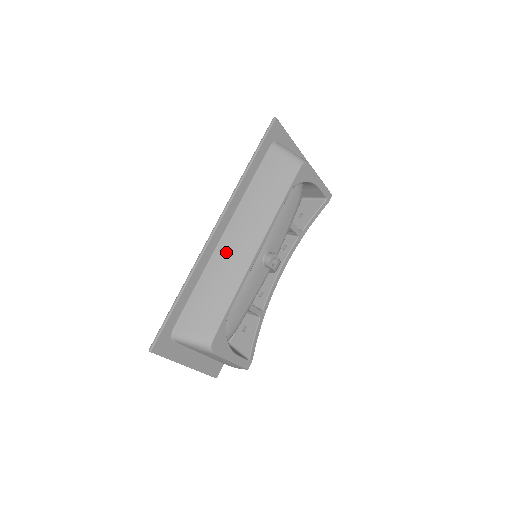
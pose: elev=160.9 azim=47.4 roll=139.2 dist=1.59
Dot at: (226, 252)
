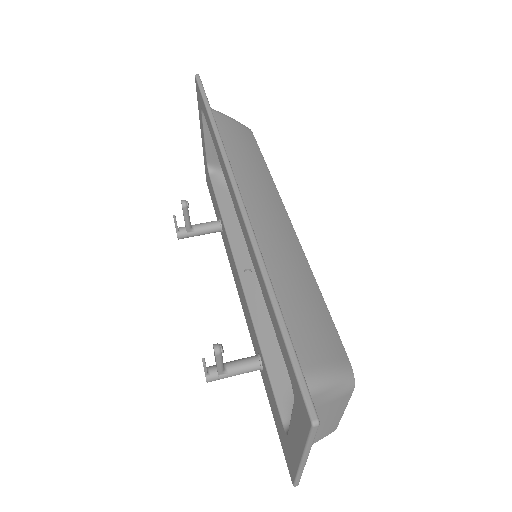
Dot at: (265, 231)
